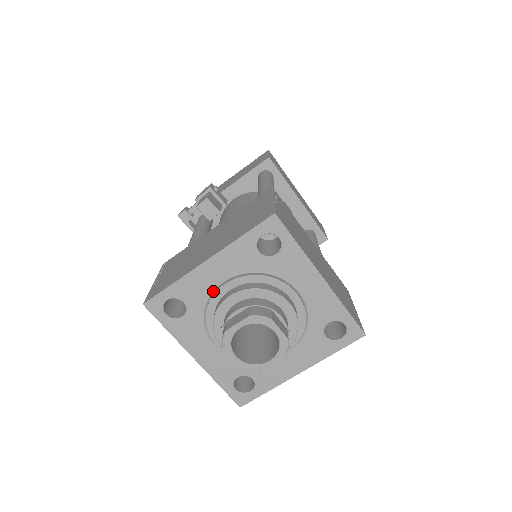
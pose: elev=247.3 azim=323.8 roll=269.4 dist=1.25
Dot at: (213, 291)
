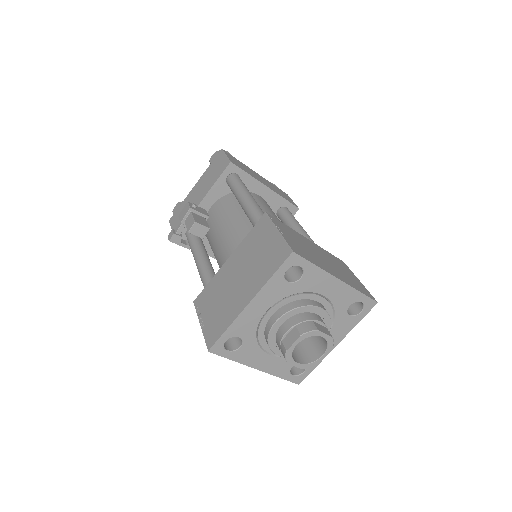
Dot at: (259, 321)
